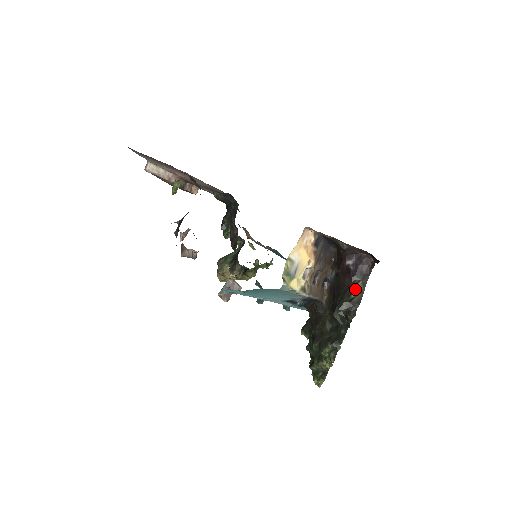
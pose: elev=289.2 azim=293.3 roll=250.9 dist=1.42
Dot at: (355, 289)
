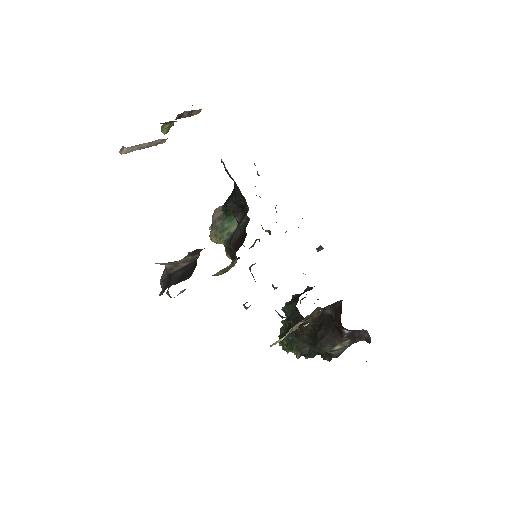
Dot at: (340, 344)
